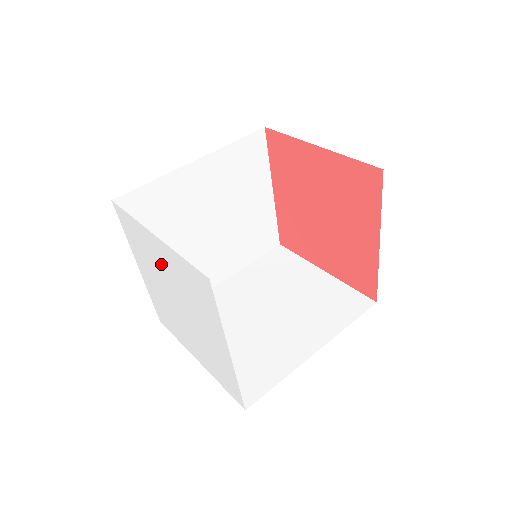
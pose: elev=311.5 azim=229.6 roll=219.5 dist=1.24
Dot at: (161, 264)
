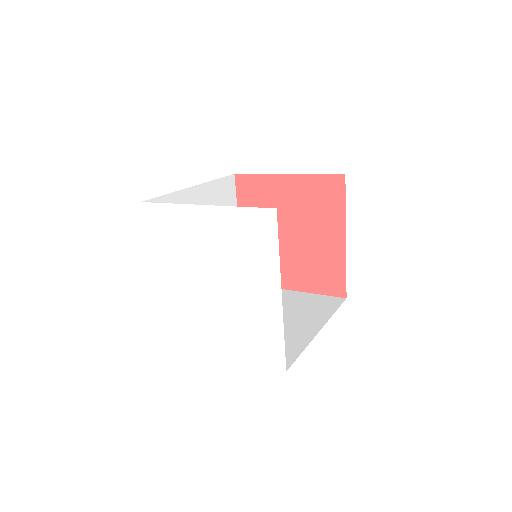
Dot at: (201, 240)
